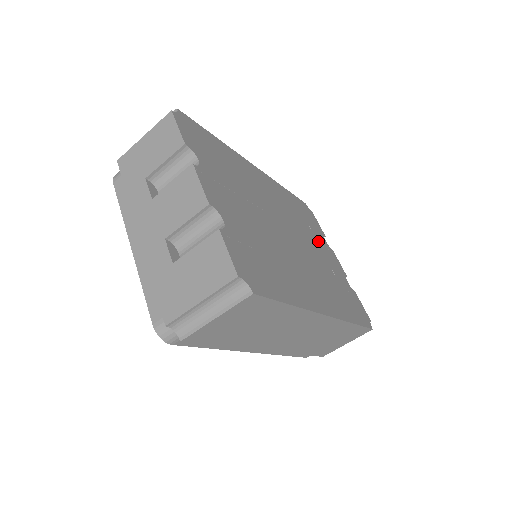
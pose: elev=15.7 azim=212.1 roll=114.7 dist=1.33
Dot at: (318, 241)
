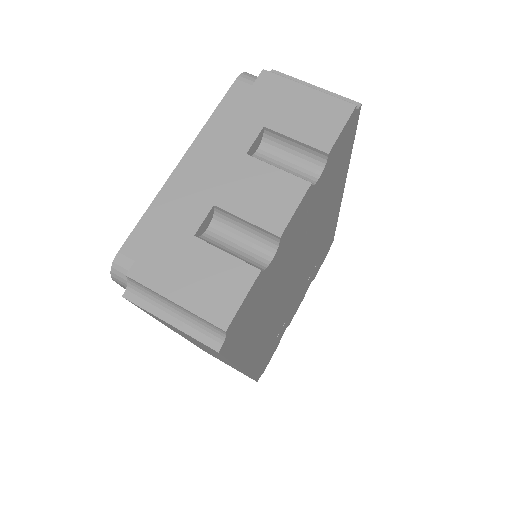
Dot at: (306, 285)
